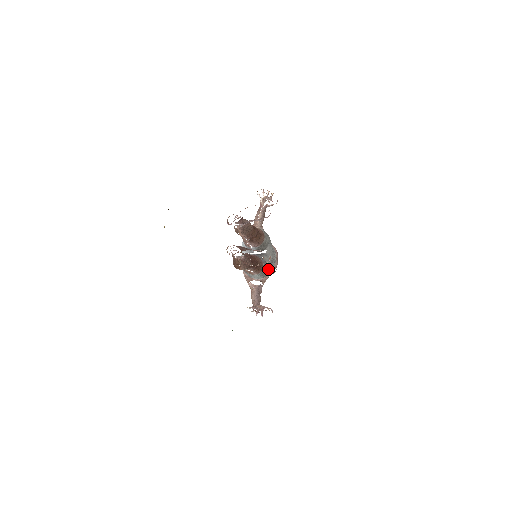
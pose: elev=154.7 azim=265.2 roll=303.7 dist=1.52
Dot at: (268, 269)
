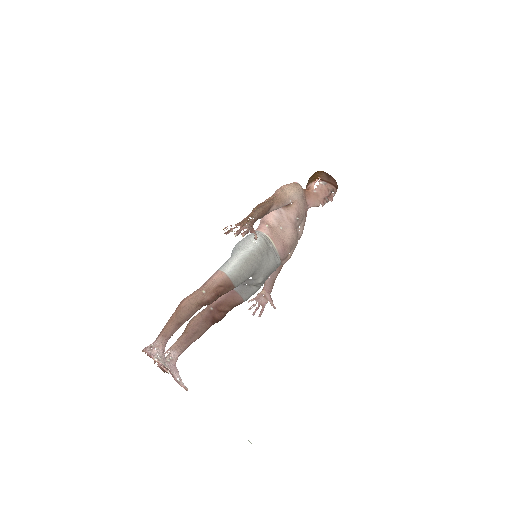
Dot at: (261, 285)
